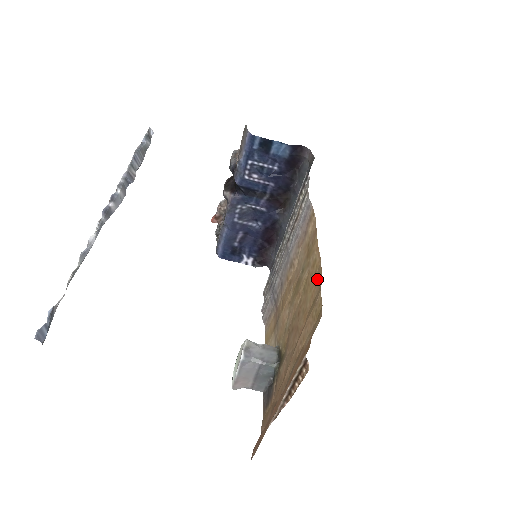
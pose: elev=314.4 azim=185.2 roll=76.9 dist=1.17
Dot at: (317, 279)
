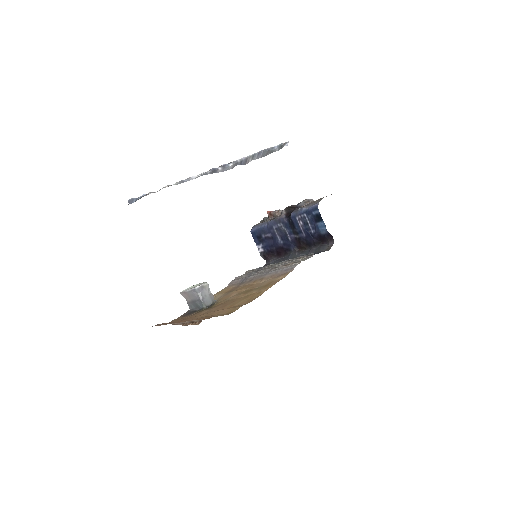
Dot at: (251, 300)
